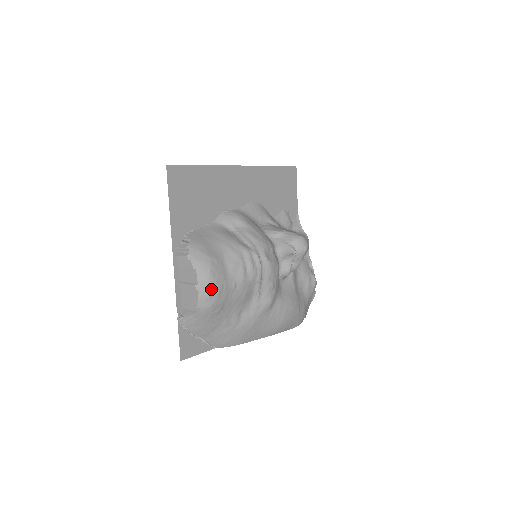
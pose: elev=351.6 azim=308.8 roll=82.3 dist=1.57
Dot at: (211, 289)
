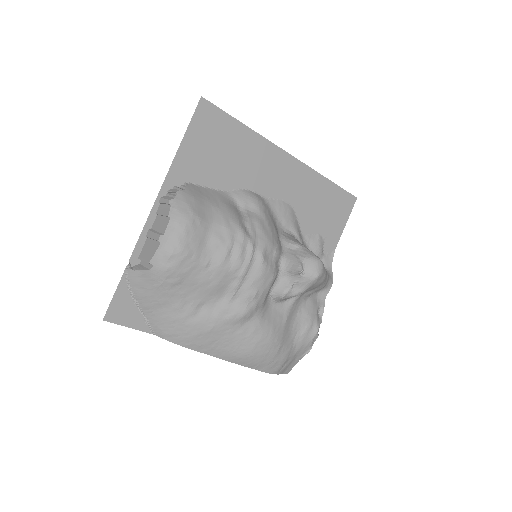
Dot at: (175, 248)
